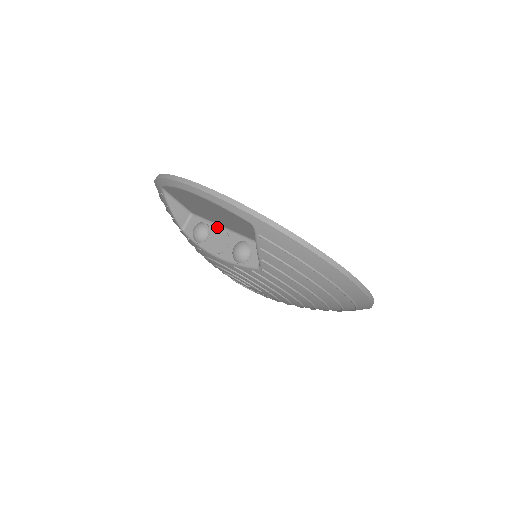
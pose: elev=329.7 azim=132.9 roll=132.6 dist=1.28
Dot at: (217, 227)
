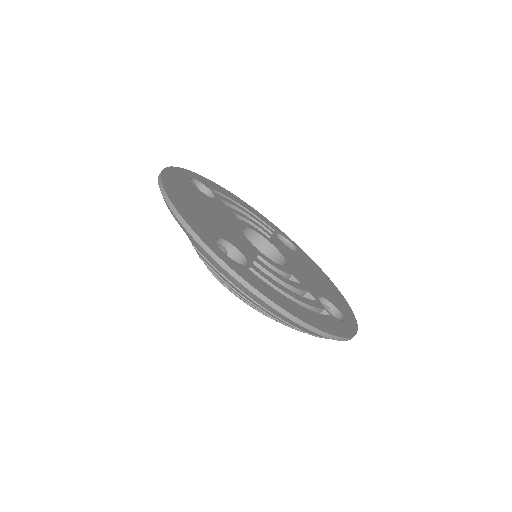
Dot at: occluded
